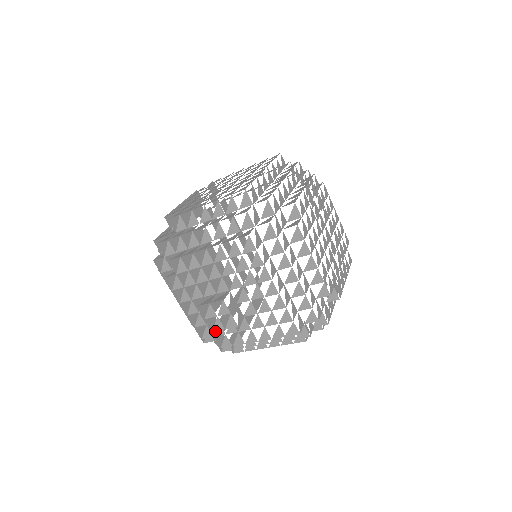
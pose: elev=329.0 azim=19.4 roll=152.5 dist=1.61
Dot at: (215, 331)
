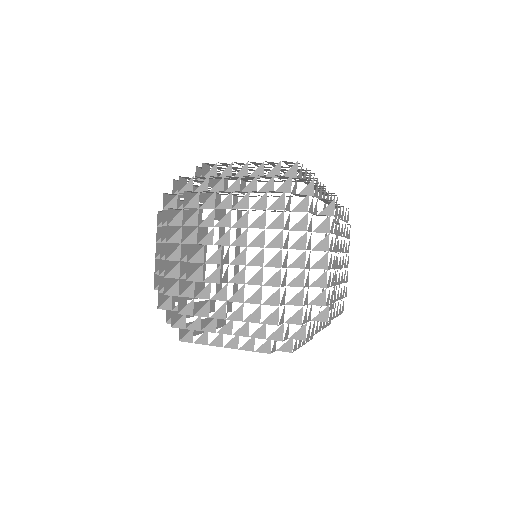
Dot at: (185, 290)
